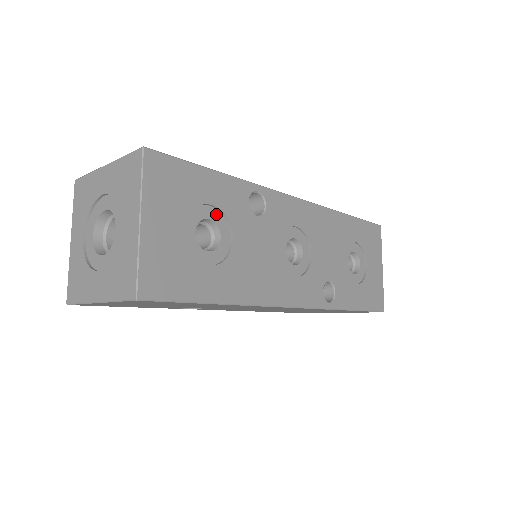
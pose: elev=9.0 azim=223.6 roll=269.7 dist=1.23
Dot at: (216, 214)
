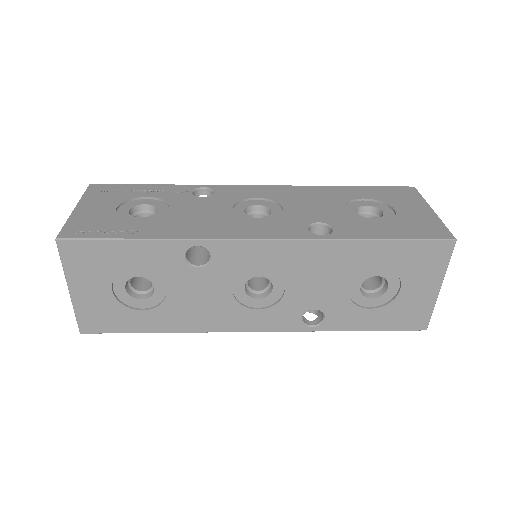
Dot at: (146, 272)
